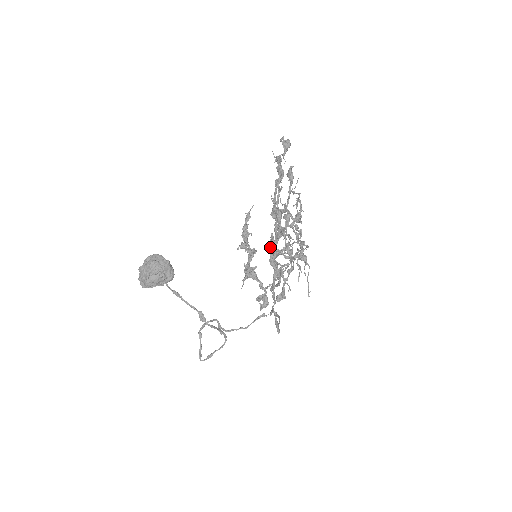
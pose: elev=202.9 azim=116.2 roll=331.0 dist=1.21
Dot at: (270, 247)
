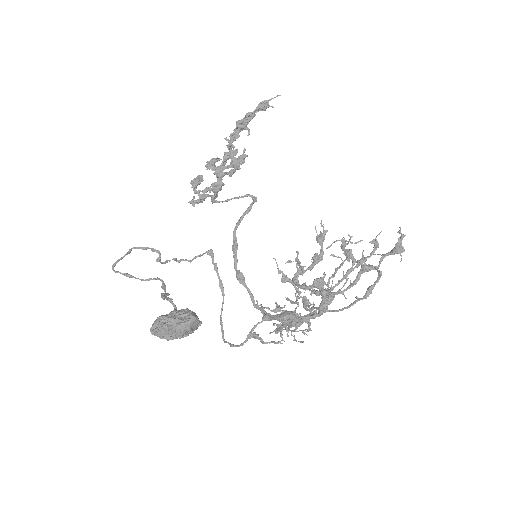
Dot at: occluded
